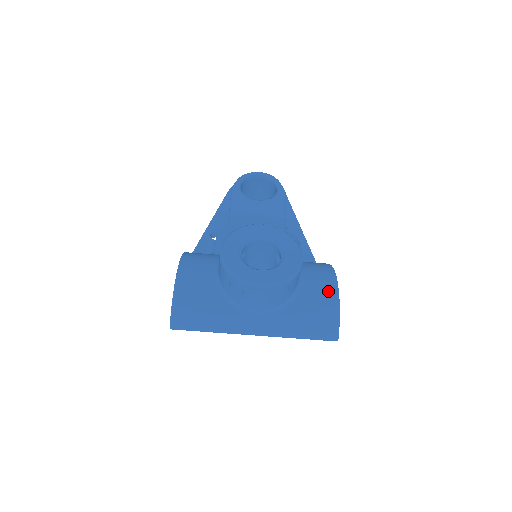
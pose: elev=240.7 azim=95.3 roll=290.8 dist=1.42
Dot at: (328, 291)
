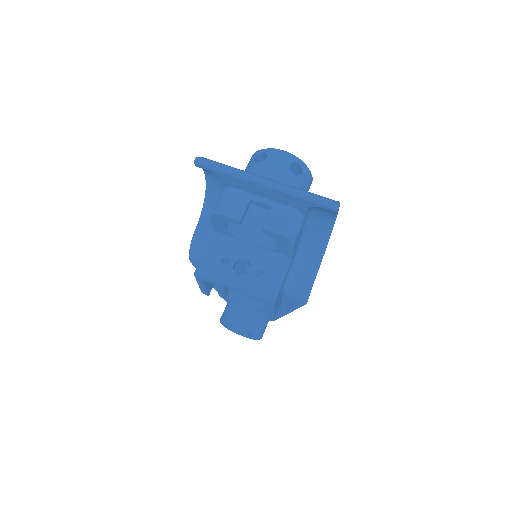
Dot at: occluded
